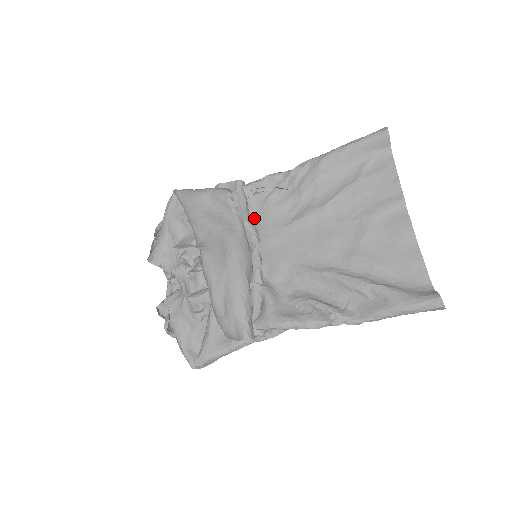
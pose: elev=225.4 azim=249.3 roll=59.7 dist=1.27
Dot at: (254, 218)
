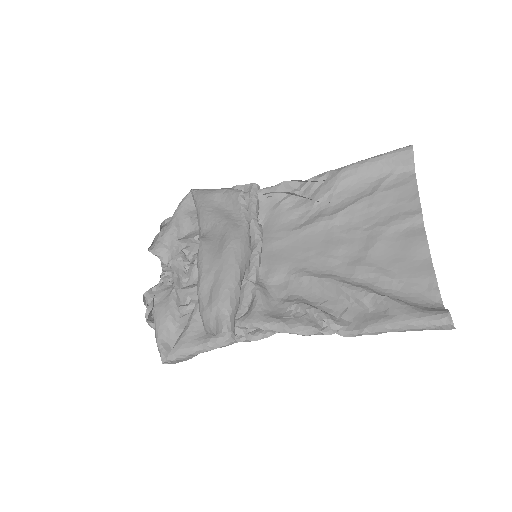
Dot at: (263, 221)
